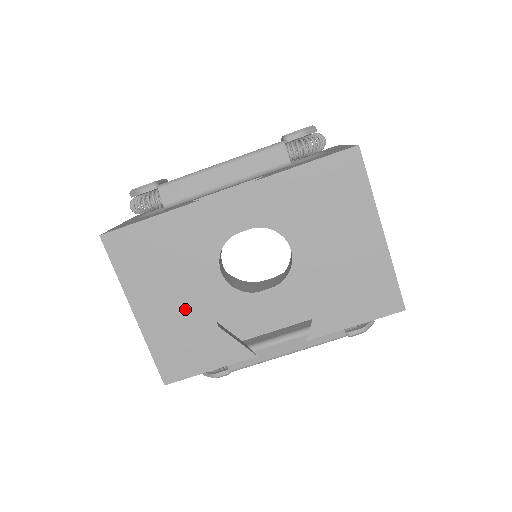
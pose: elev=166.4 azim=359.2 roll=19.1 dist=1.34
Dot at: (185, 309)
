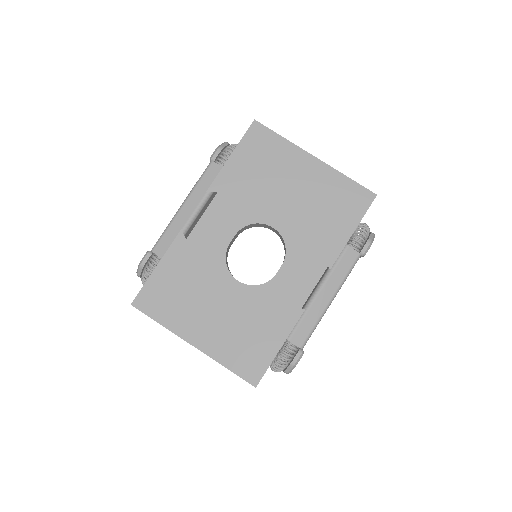
Dot at: (227, 313)
